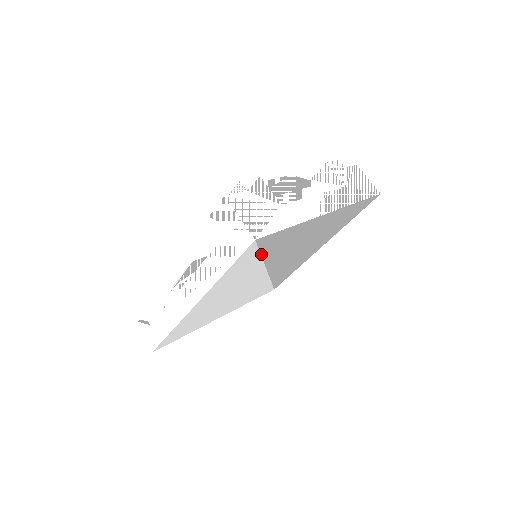
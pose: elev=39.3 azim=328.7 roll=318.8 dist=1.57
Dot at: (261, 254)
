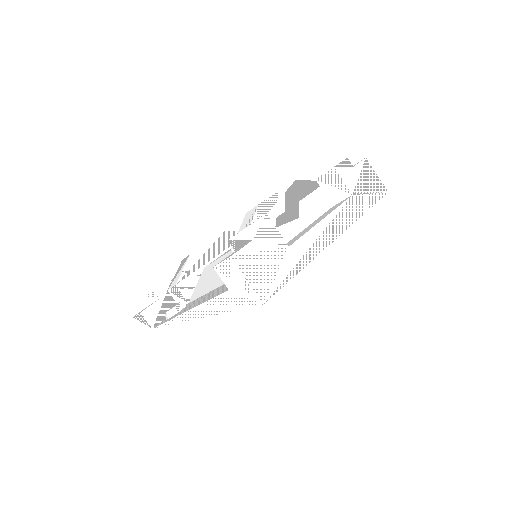
Dot at: occluded
